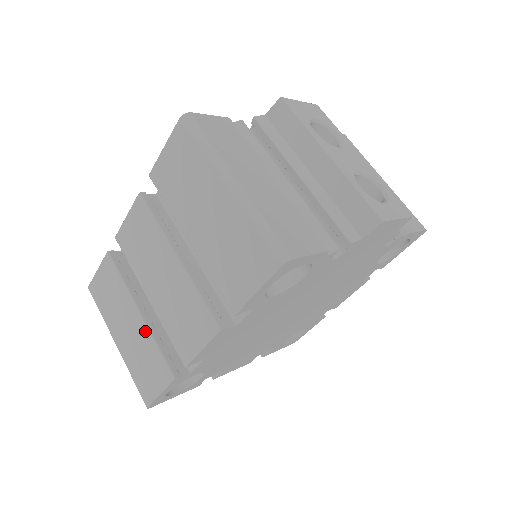
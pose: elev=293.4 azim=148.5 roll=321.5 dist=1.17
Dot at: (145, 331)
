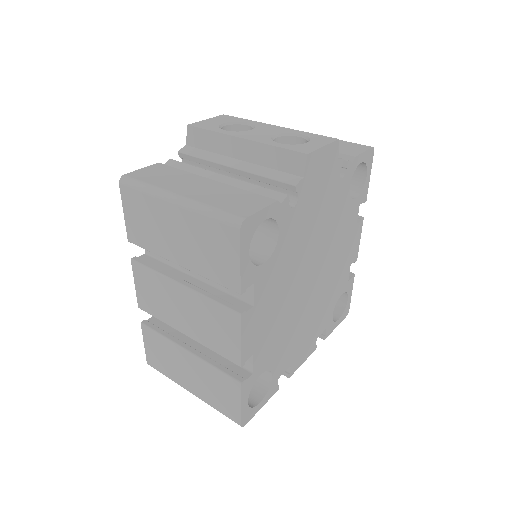
Dot at: (200, 363)
